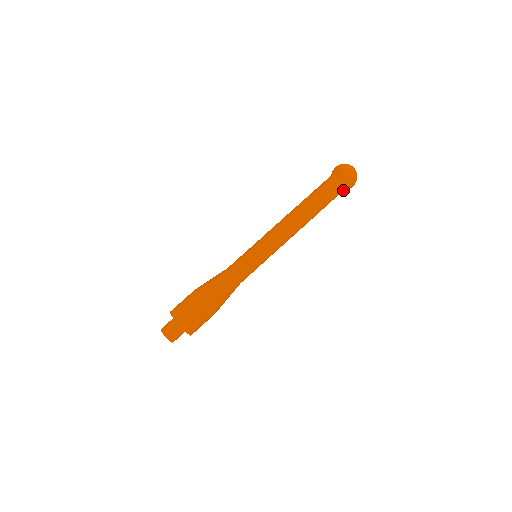
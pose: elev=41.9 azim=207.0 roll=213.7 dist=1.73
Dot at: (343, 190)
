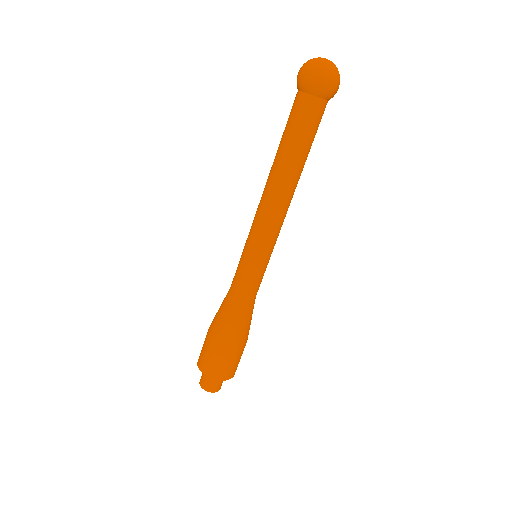
Dot at: (323, 102)
